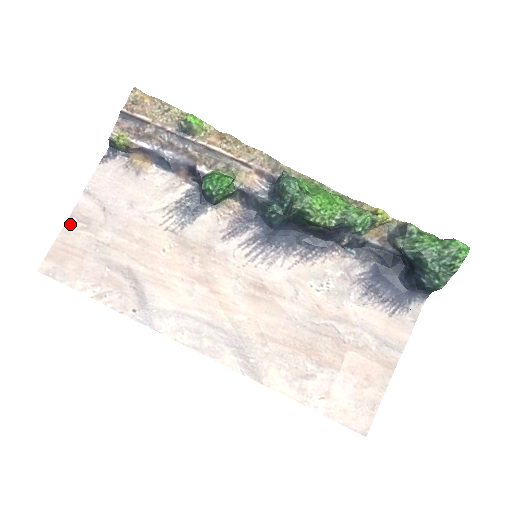
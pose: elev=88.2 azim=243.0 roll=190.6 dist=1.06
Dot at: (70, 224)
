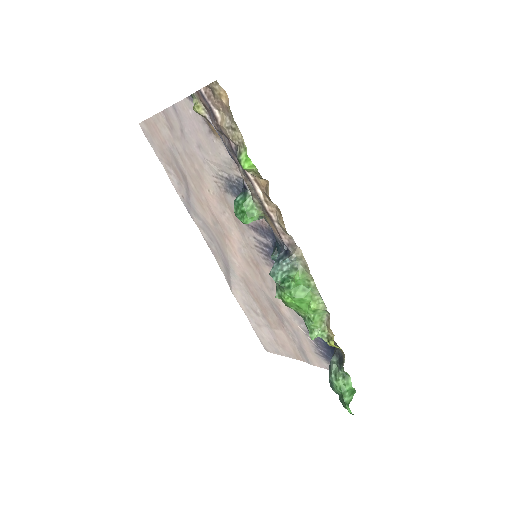
Dot at: (161, 116)
